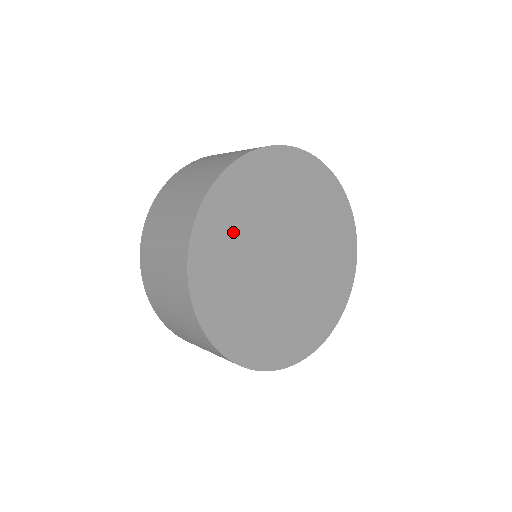
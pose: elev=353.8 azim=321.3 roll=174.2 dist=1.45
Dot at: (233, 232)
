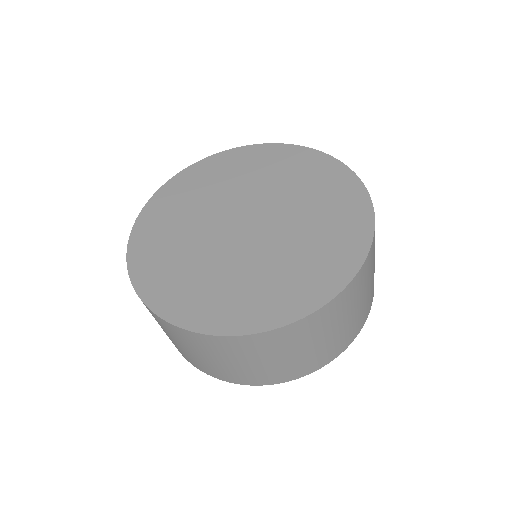
Dot at: (193, 197)
